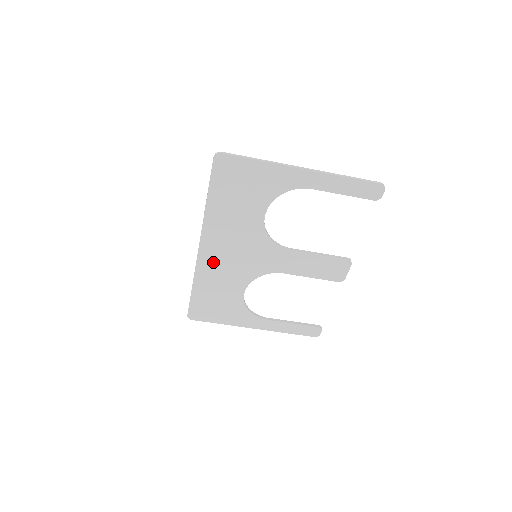
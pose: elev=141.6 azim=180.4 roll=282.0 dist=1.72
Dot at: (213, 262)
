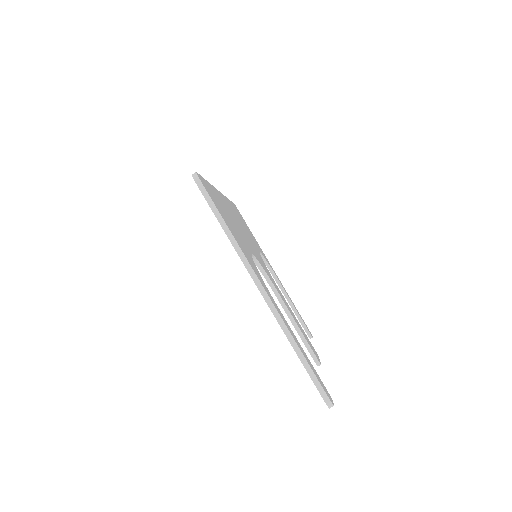
Dot at: occluded
